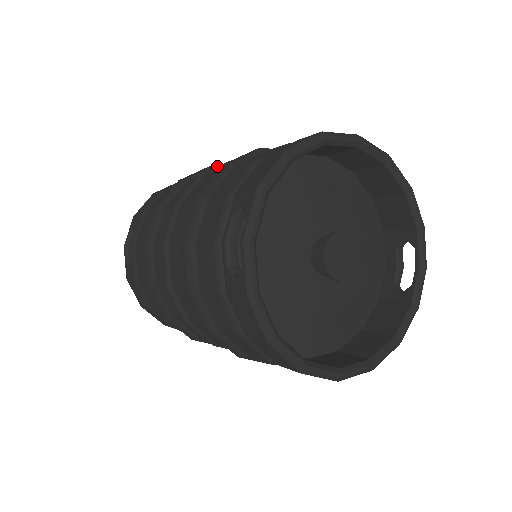
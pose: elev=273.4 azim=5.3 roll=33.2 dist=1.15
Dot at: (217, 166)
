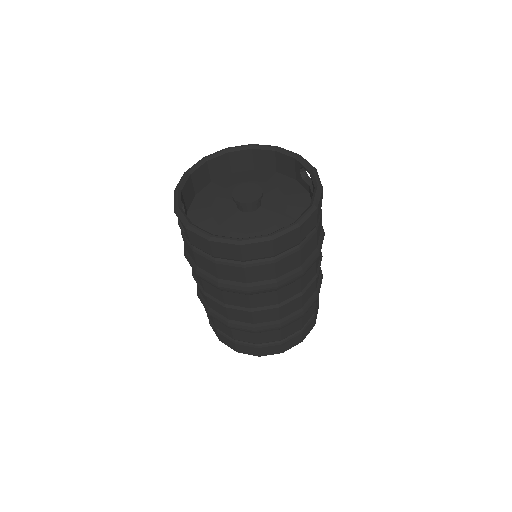
Dot at: occluded
